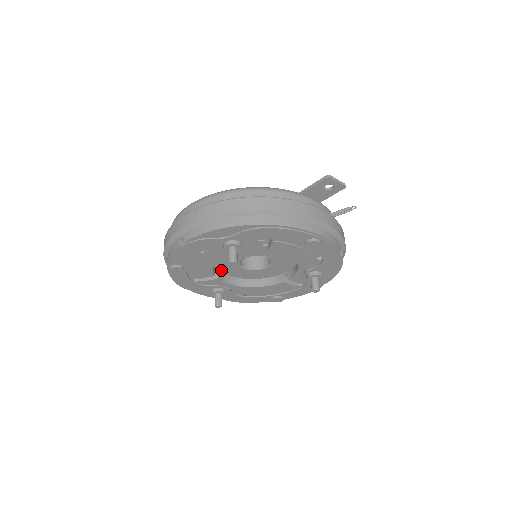
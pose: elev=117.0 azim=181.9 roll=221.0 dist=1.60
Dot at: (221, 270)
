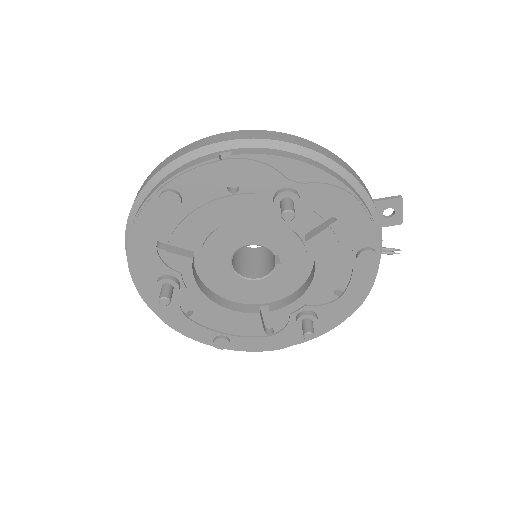
Dot at: (201, 251)
